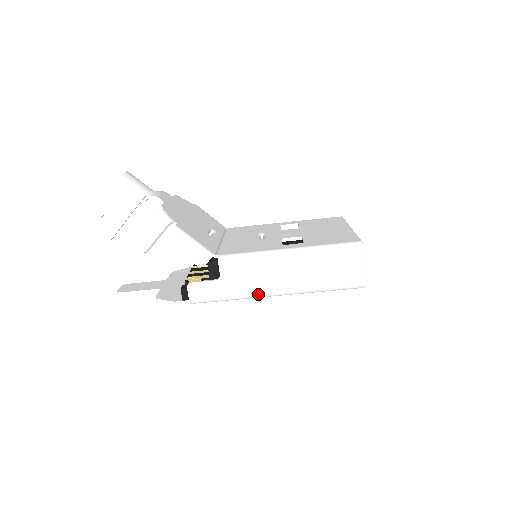
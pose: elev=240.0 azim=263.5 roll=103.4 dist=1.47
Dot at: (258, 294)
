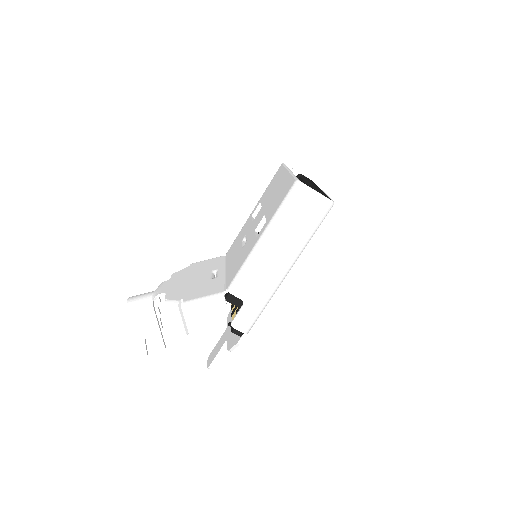
Dot at: (277, 284)
